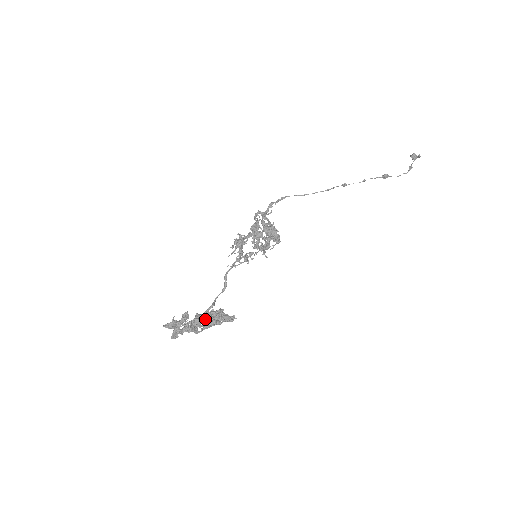
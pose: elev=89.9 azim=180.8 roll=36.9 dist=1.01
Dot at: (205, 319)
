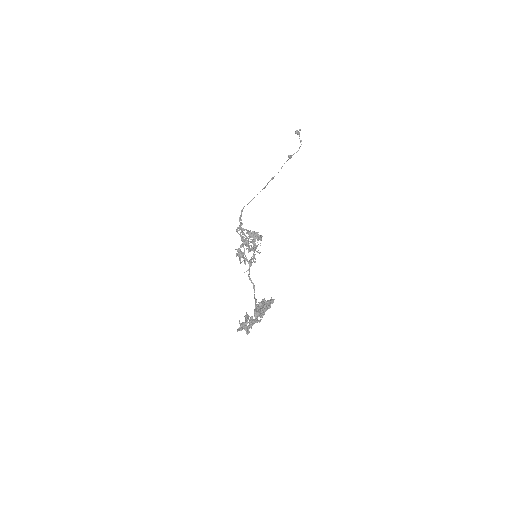
Dot at: (260, 310)
